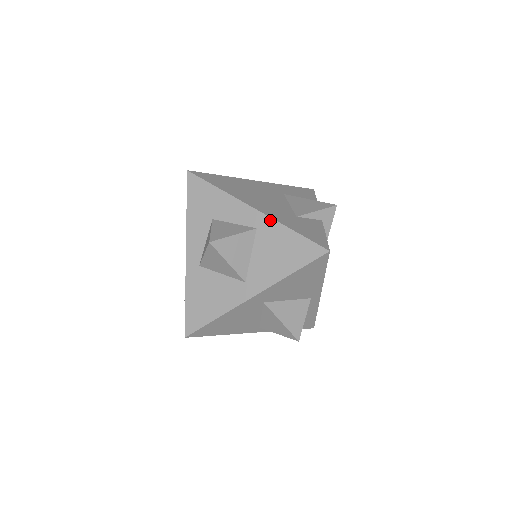
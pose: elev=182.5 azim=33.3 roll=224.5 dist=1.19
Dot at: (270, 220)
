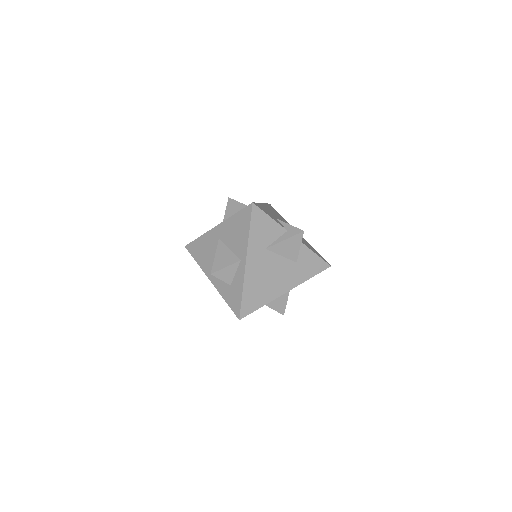
Dot at: occluded
